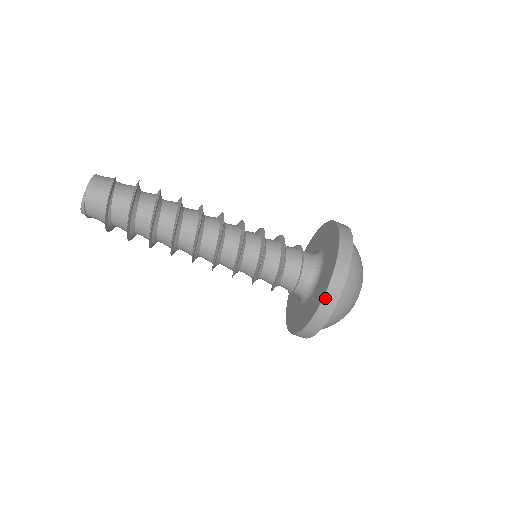
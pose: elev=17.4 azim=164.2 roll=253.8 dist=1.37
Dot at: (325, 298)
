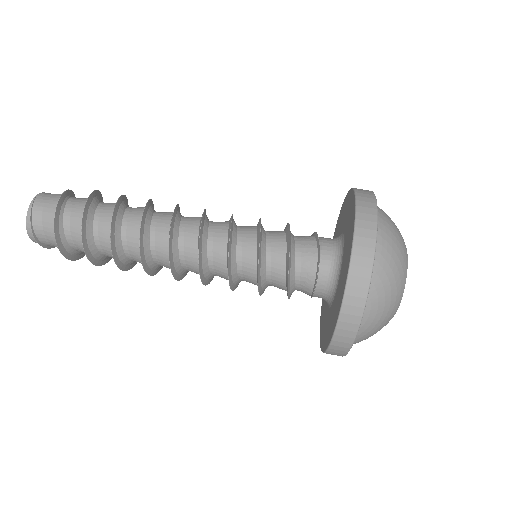
Dot at: (357, 226)
